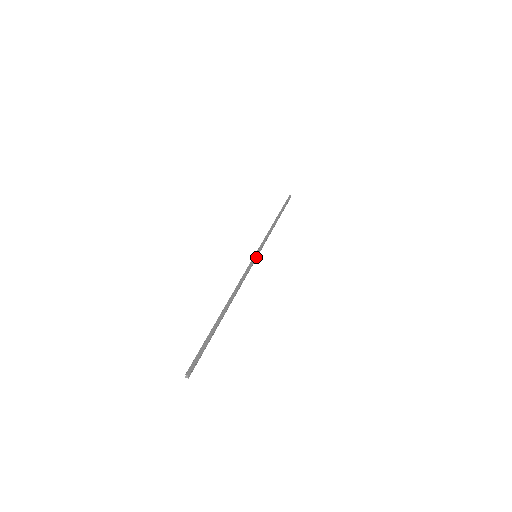
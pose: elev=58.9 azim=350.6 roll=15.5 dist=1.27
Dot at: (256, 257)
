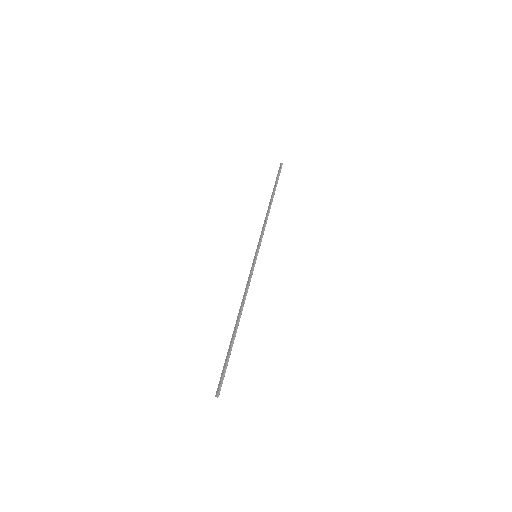
Dot at: (256, 257)
